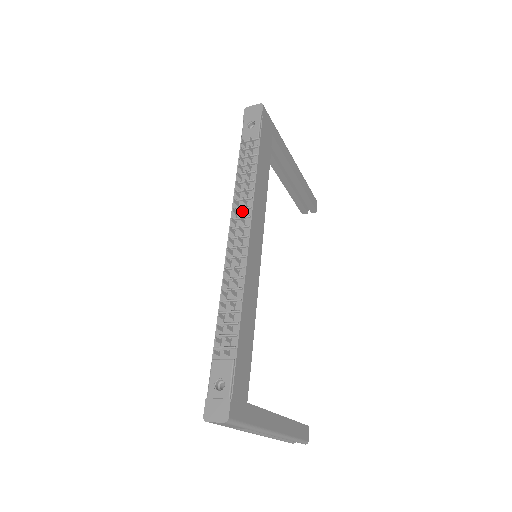
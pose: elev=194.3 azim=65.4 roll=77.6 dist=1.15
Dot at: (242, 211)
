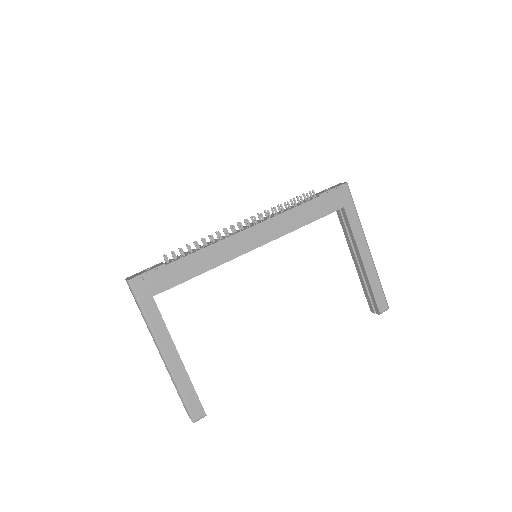
Dot at: (264, 219)
